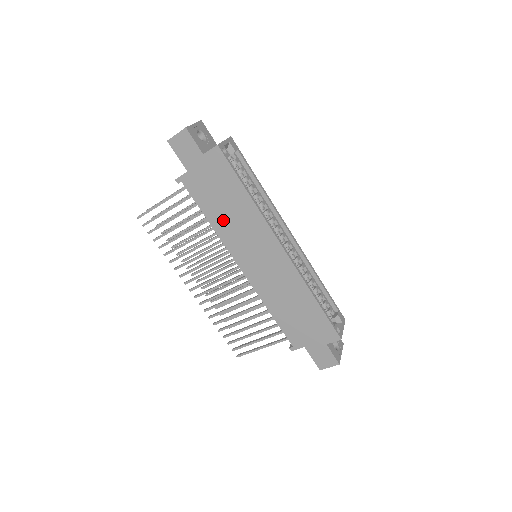
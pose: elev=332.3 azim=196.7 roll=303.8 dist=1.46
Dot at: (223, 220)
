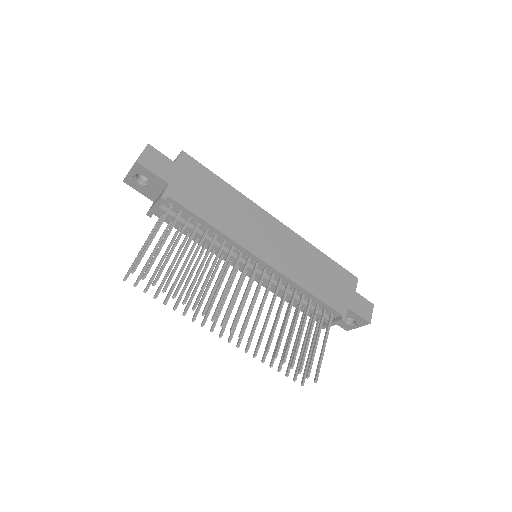
Dot at: (222, 218)
